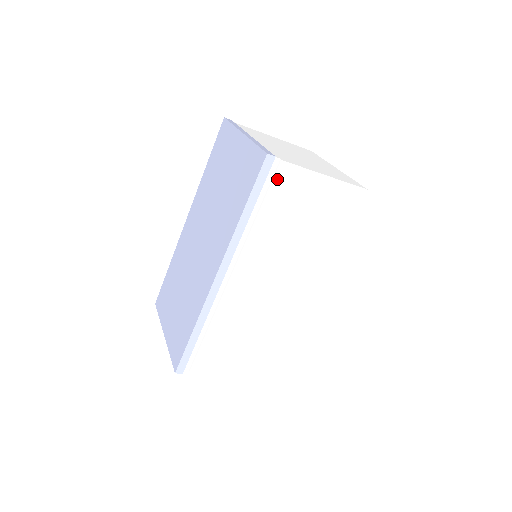
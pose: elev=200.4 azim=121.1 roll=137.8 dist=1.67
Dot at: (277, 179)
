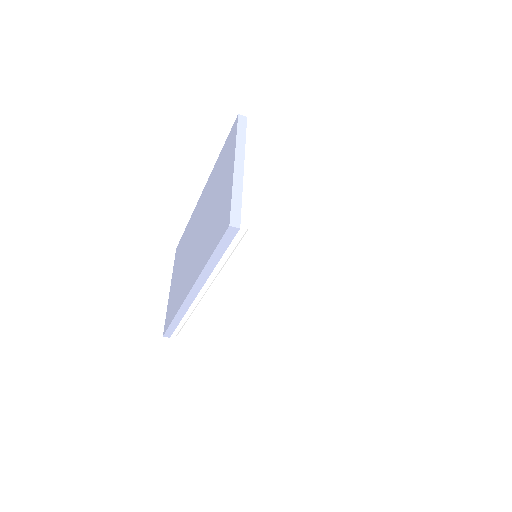
Dot at: (245, 242)
